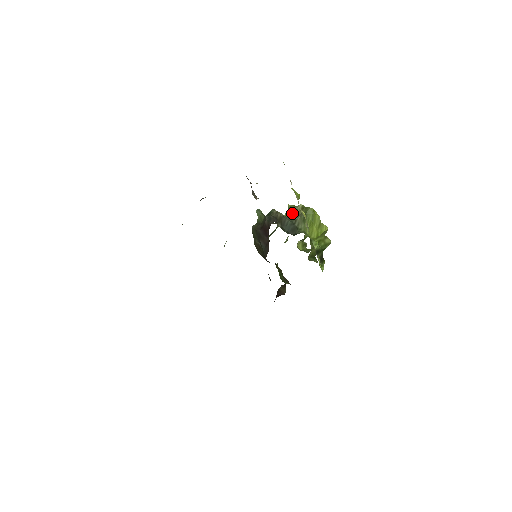
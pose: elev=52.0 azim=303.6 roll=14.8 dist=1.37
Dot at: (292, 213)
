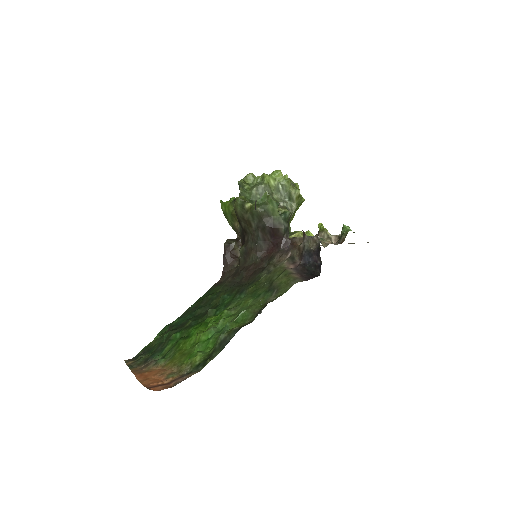
Dot at: (286, 190)
